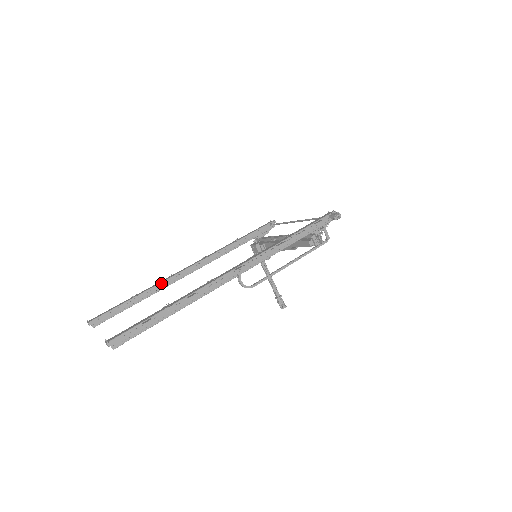
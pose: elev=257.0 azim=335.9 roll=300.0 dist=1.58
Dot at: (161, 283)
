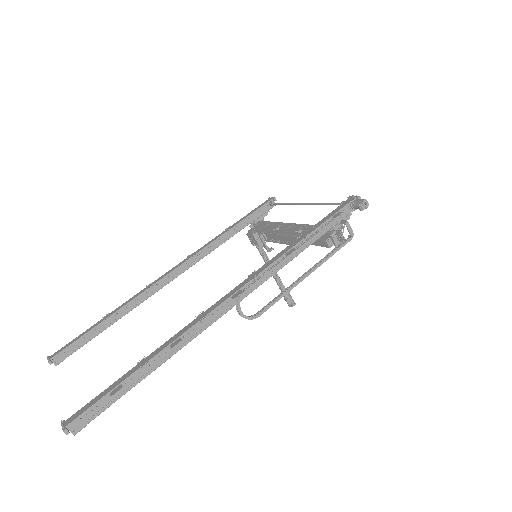
Dot at: (137, 297)
